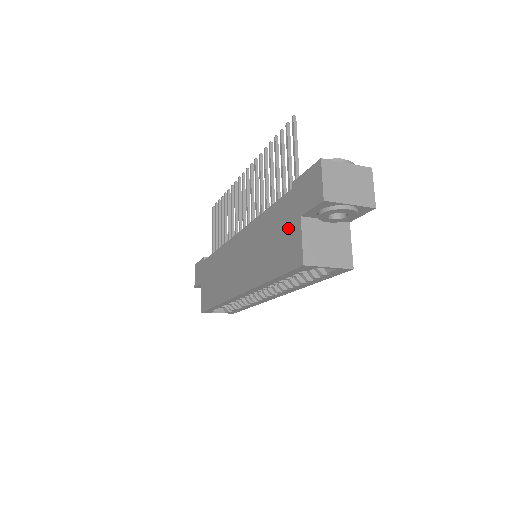
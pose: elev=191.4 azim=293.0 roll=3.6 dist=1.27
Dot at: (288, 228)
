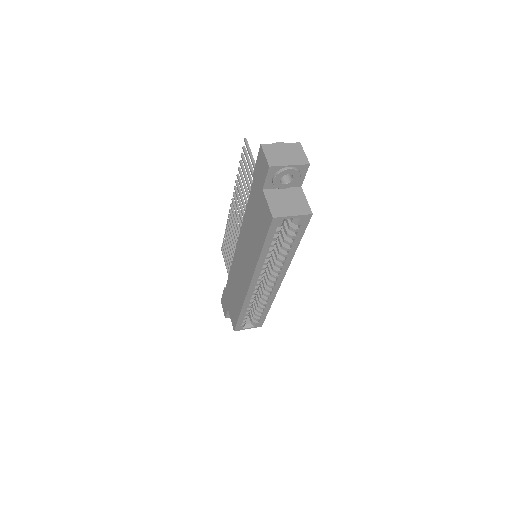
Dot at: (259, 205)
